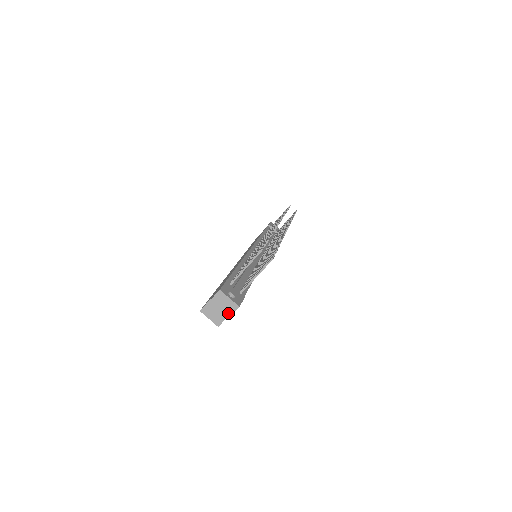
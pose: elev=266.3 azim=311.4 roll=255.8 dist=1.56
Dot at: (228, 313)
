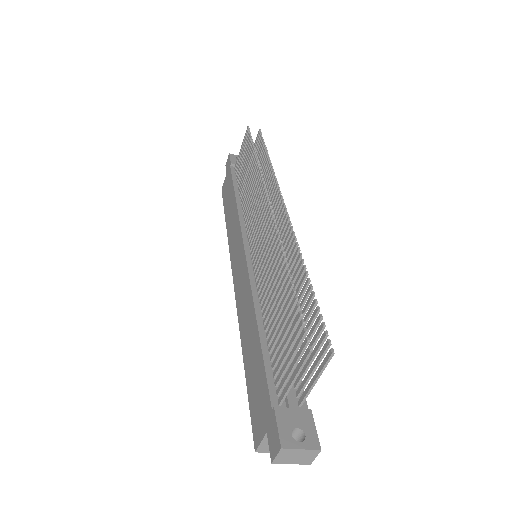
Dot at: (307, 461)
